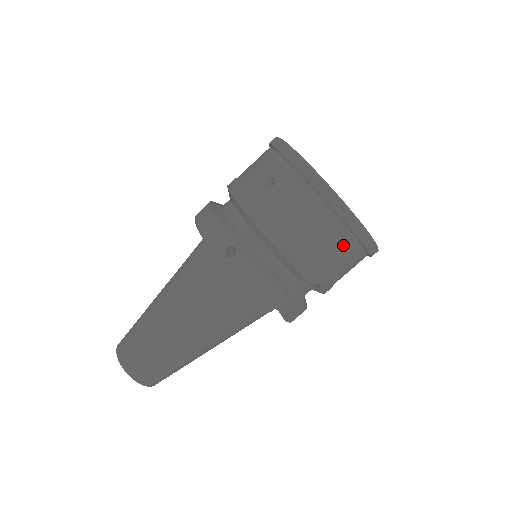
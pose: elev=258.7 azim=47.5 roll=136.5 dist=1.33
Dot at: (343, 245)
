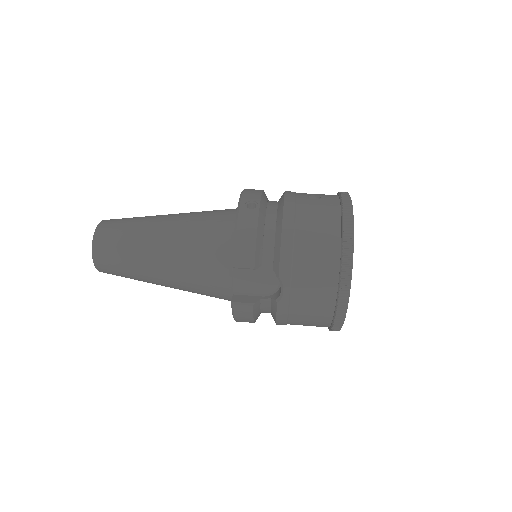
Dot at: (326, 271)
